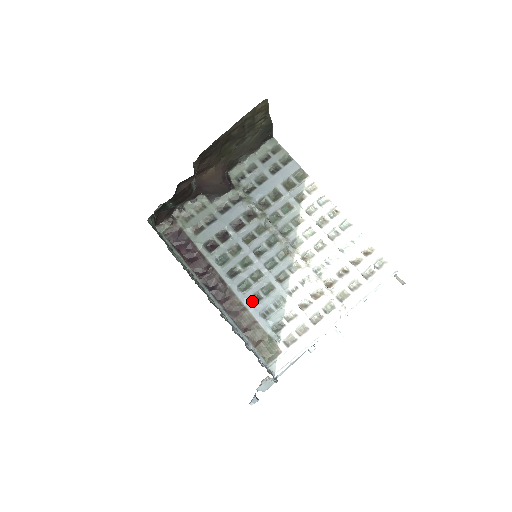
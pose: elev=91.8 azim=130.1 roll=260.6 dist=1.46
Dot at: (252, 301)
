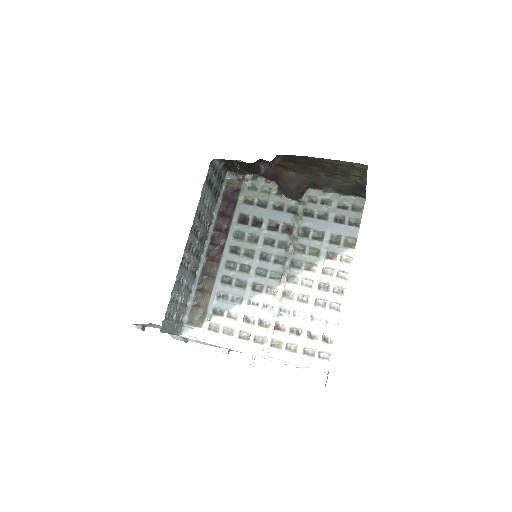
Dot at: (224, 279)
